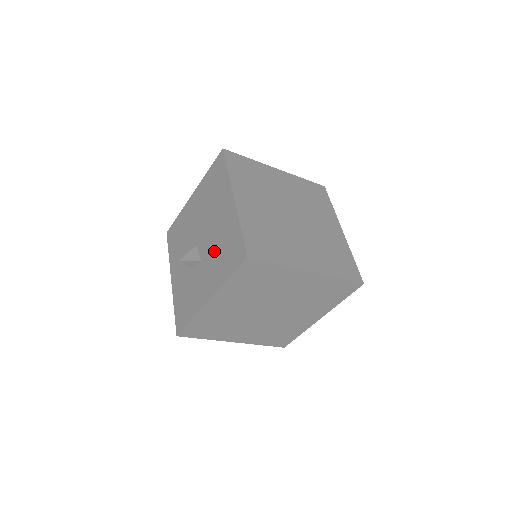
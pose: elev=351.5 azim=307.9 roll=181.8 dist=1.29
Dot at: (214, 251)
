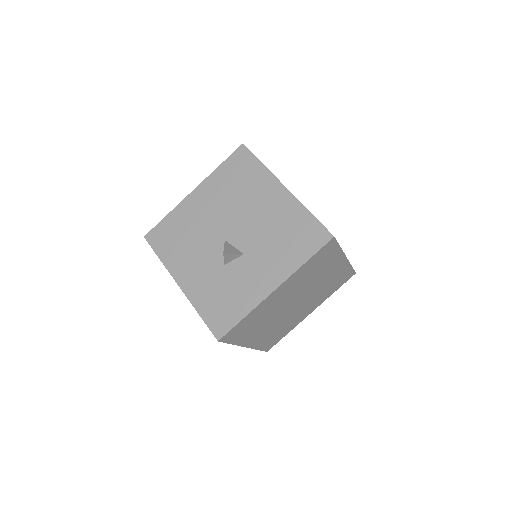
Dot at: (267, 240)
